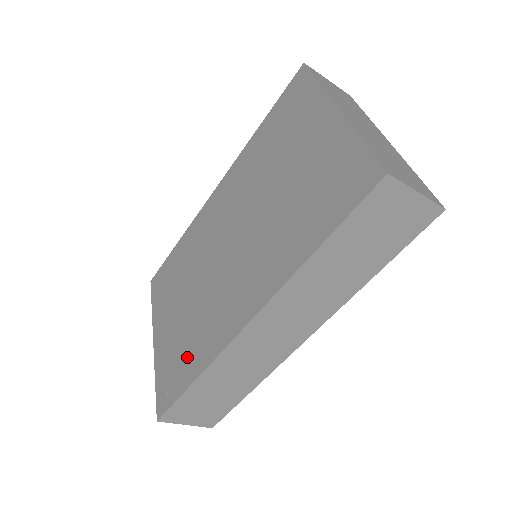
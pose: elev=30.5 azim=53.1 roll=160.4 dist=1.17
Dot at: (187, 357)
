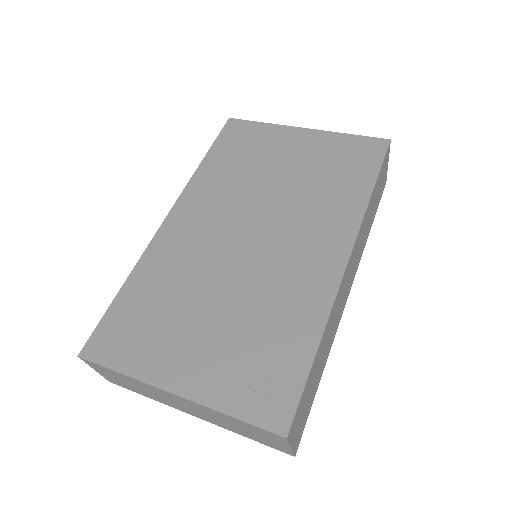
Dot at: (280, 342)
